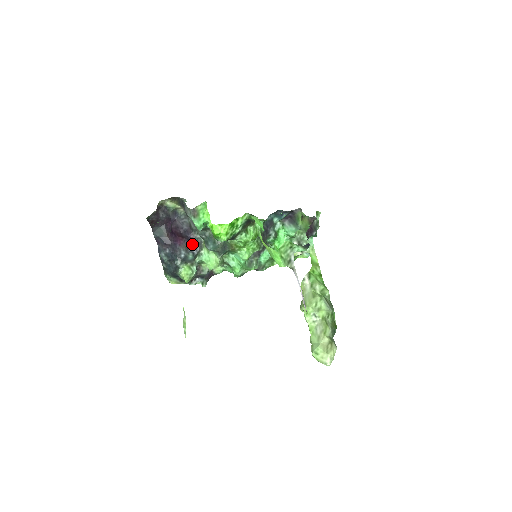
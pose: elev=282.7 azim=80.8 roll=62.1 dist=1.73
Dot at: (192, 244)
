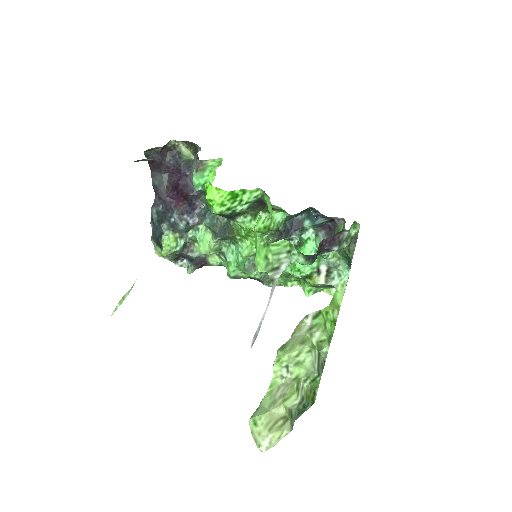
Dot at: (191, 211)
